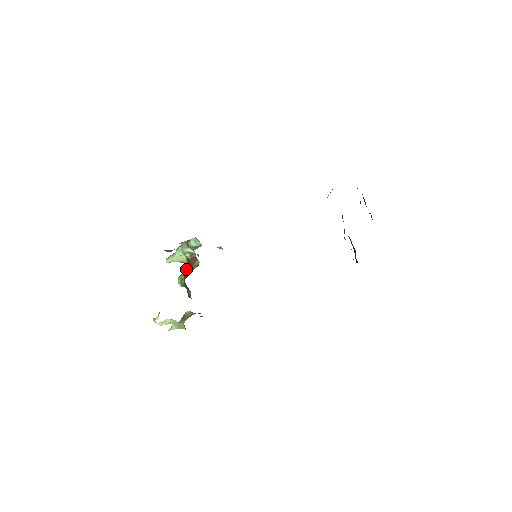
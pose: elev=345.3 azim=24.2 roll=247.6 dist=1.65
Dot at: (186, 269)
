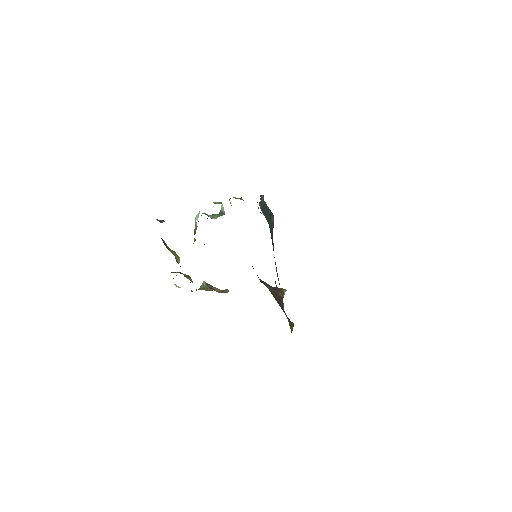
Dot at: occluded
